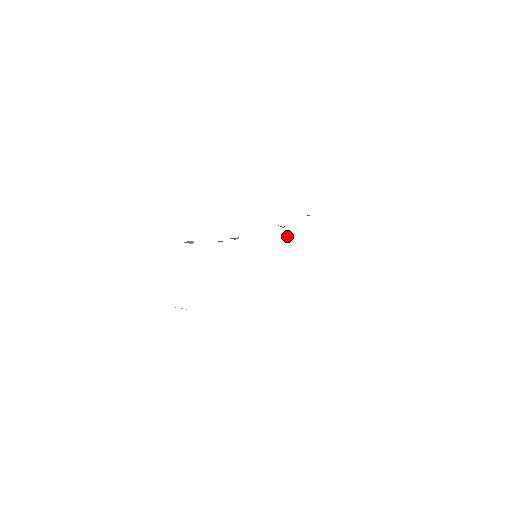
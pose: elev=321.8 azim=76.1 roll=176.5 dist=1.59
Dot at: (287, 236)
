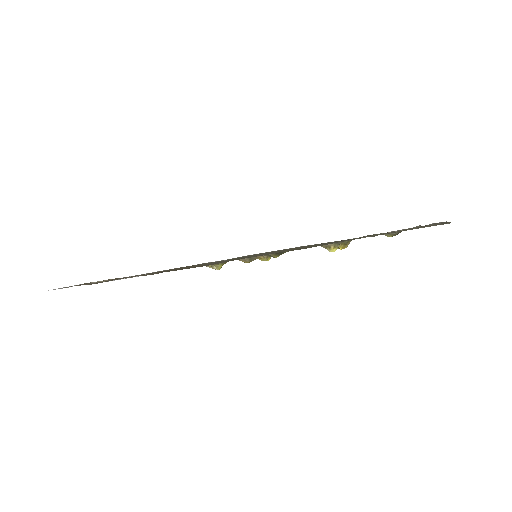
Dot at: (329, 247)
